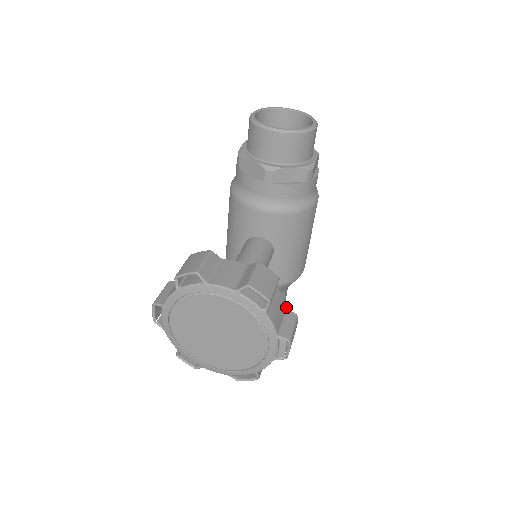
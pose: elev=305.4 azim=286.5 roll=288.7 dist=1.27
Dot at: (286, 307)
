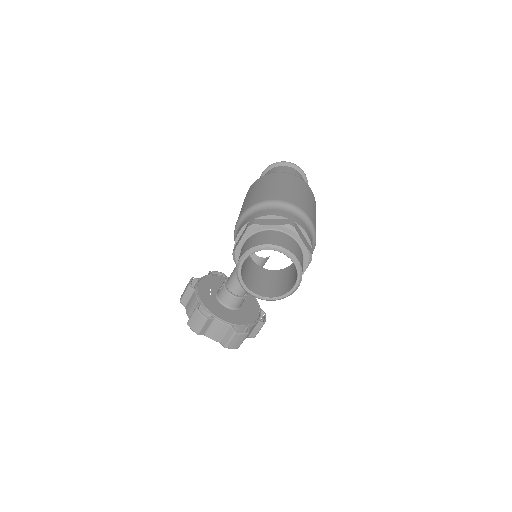
Dot at: (258, 322)
